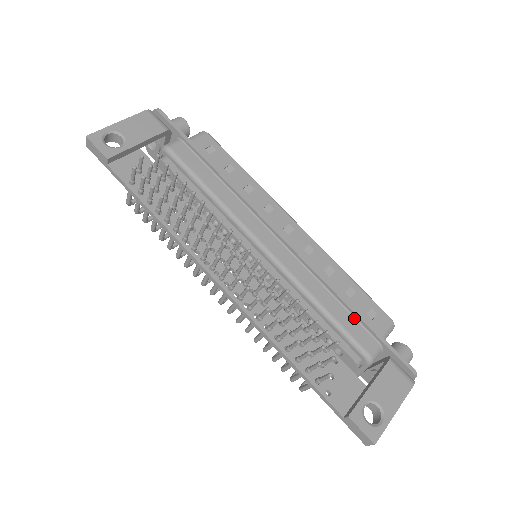
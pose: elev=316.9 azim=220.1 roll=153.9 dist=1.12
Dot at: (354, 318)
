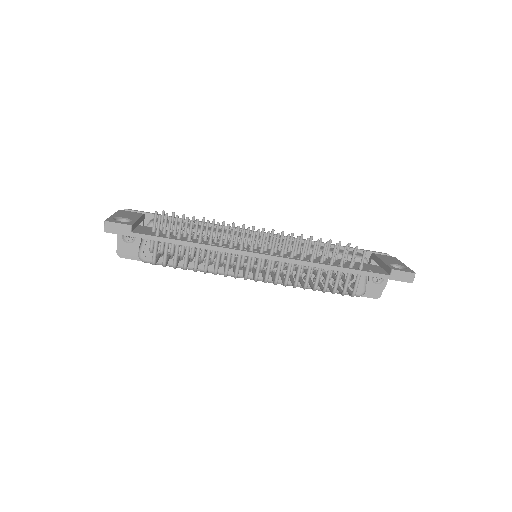
Dot at: occluded
